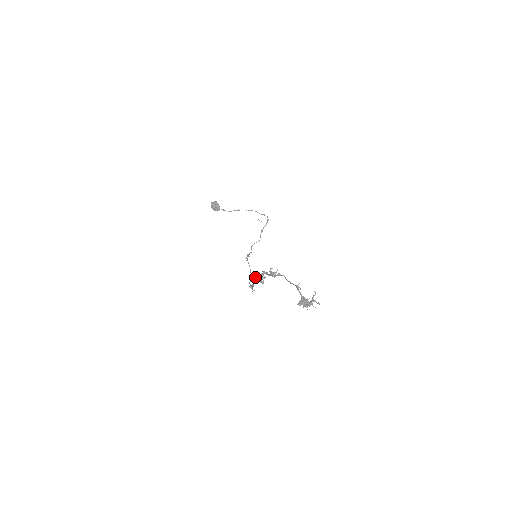
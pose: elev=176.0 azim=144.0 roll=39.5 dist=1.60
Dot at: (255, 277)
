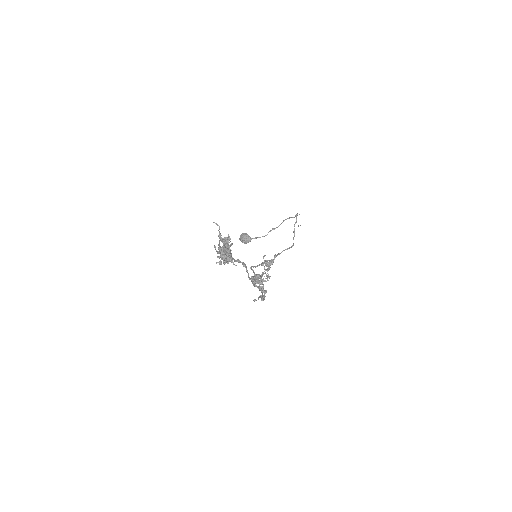
Dot at: occluded
